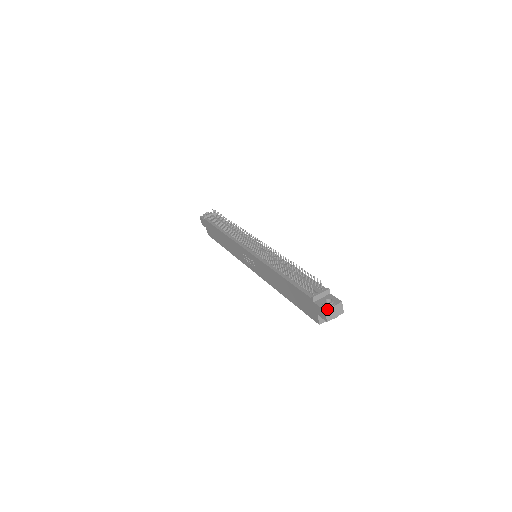
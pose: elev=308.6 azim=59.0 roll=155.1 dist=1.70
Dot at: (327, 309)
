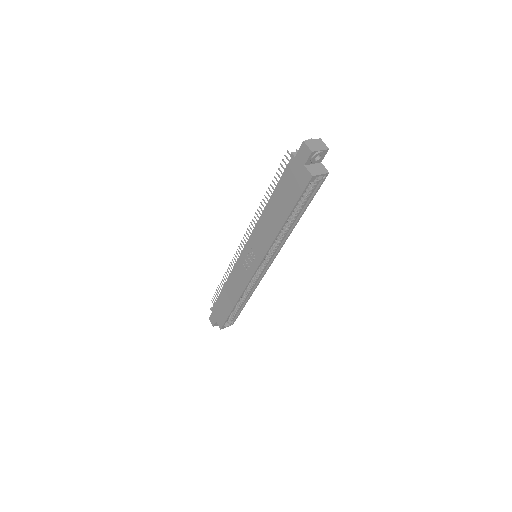
Dot at: (305, 140)
